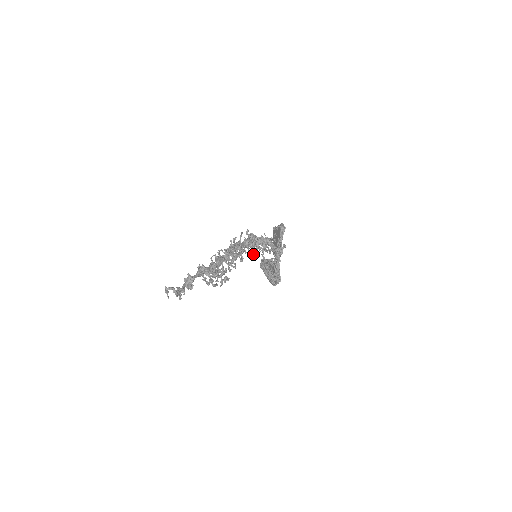
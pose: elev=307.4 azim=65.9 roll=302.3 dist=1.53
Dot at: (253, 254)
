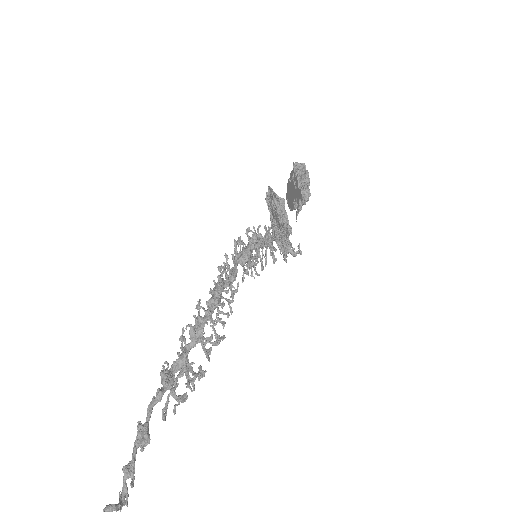
Dot at: (250, 275)
